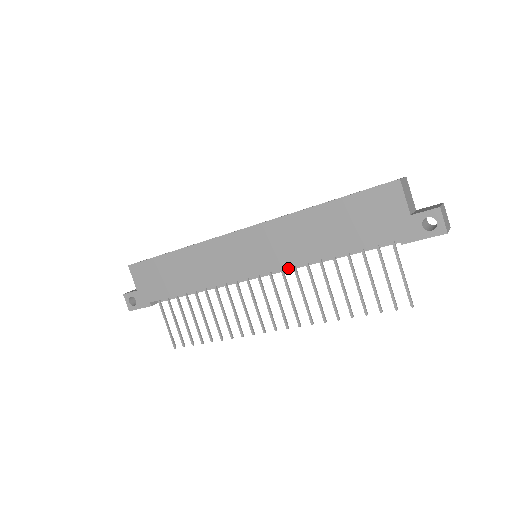
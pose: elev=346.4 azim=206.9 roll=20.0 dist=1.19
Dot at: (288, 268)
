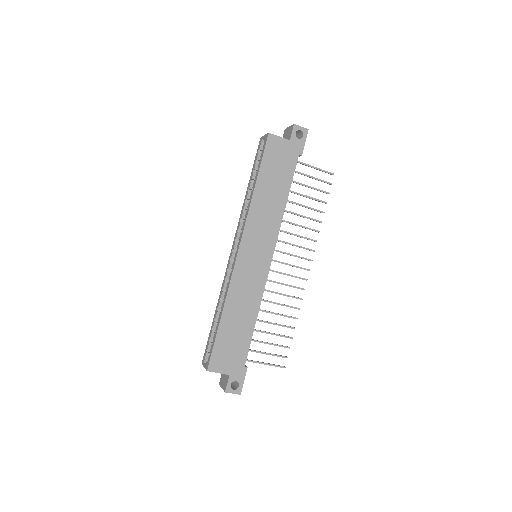
Dot at: occluded
